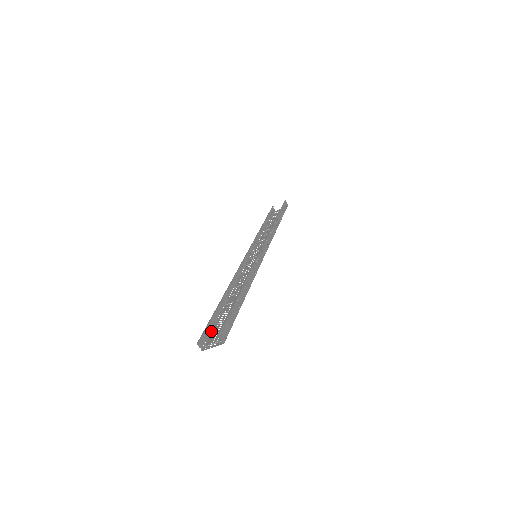
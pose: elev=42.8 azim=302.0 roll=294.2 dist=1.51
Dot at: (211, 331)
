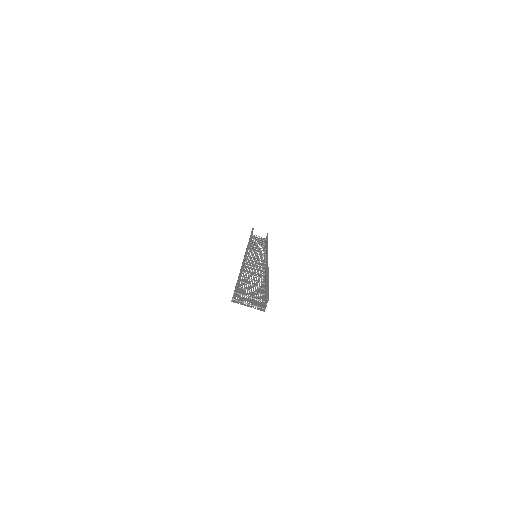
Dot at: occluded
